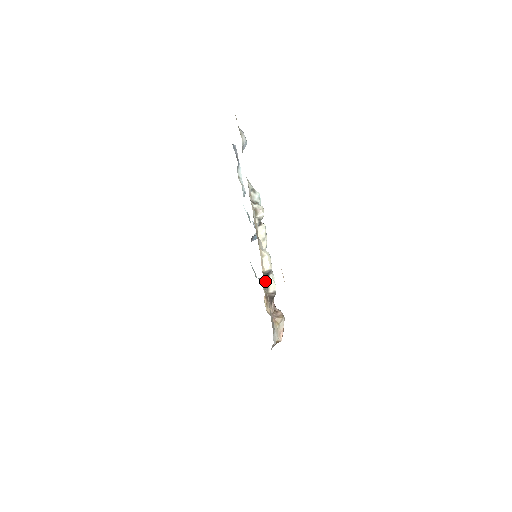
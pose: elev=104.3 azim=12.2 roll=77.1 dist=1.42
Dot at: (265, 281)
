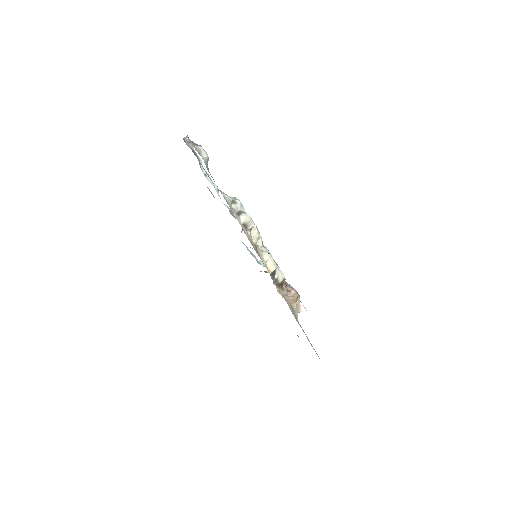
Dot at: (273, 277)
